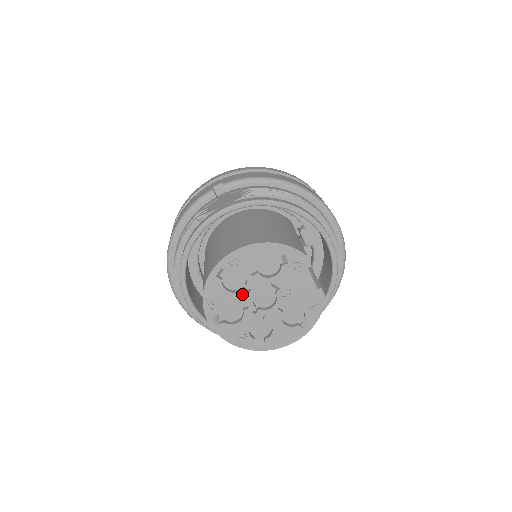
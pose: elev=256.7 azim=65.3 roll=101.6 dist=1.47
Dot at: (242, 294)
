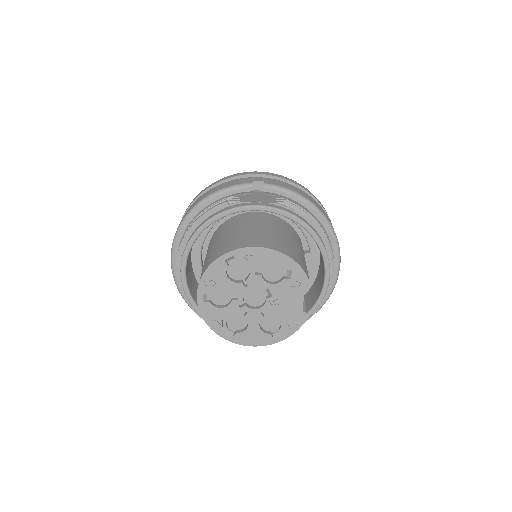
Dot at: (238, 286)
